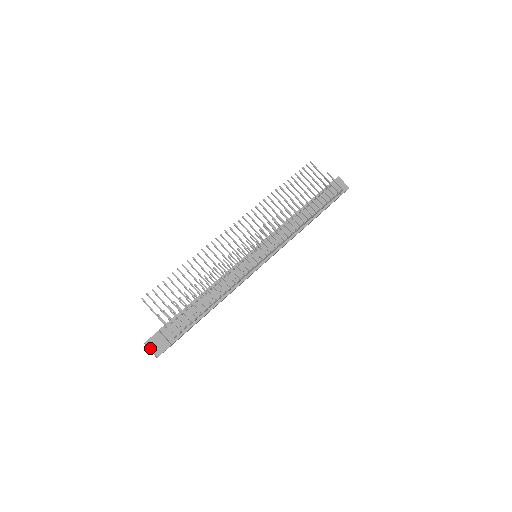
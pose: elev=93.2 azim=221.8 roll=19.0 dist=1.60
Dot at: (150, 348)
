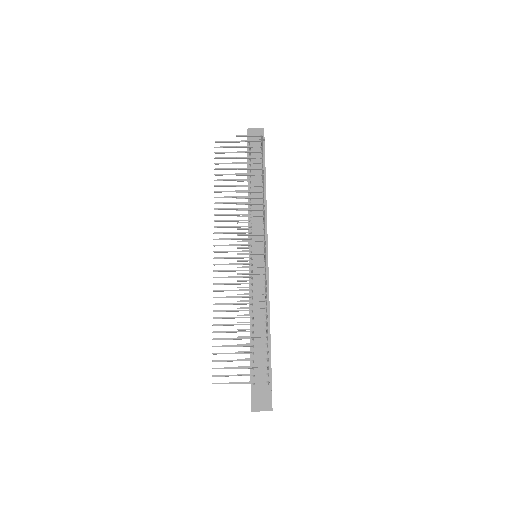
Dot at: (259, 411)
